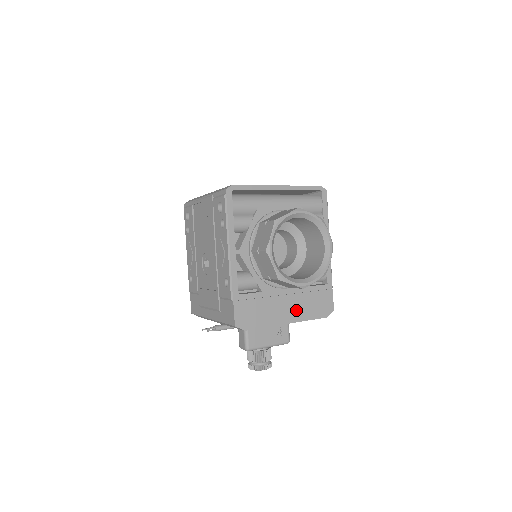
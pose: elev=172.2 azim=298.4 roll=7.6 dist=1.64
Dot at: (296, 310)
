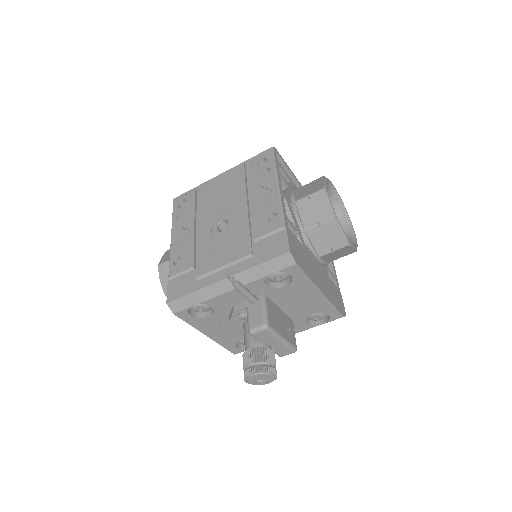
Dot at: (325, 287)
